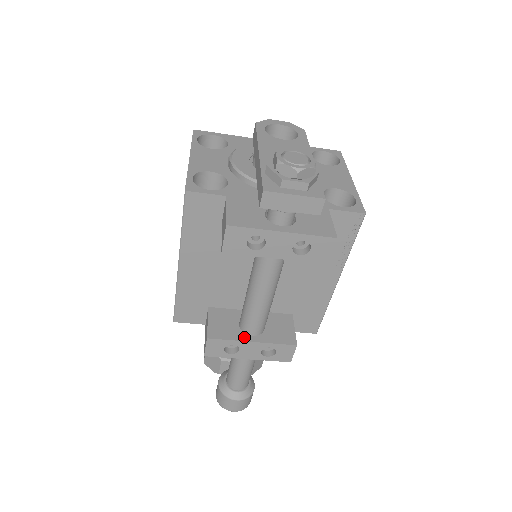
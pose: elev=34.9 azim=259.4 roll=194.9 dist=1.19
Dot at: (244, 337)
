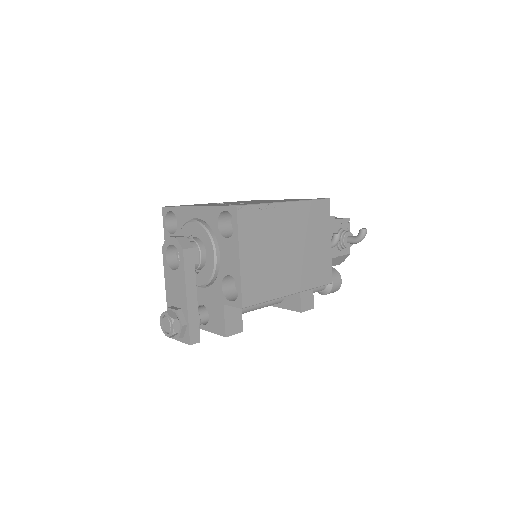
Dot at: (274, 304)
